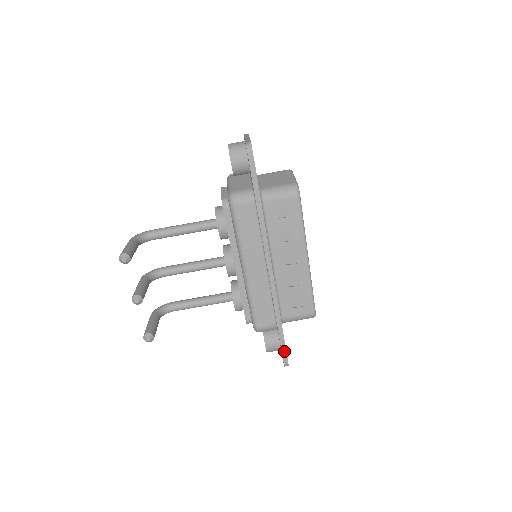
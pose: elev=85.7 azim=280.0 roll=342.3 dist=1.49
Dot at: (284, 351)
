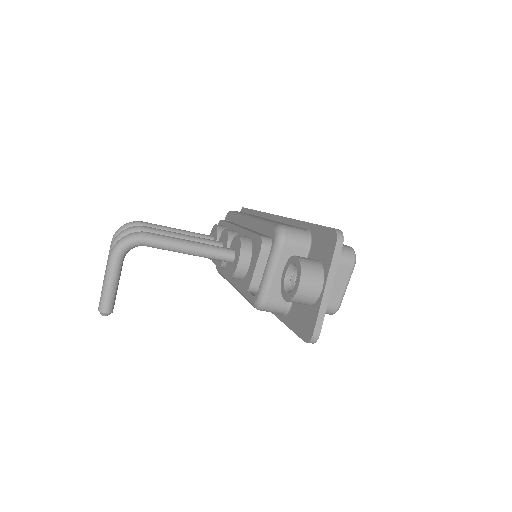
Dot at: occluded
